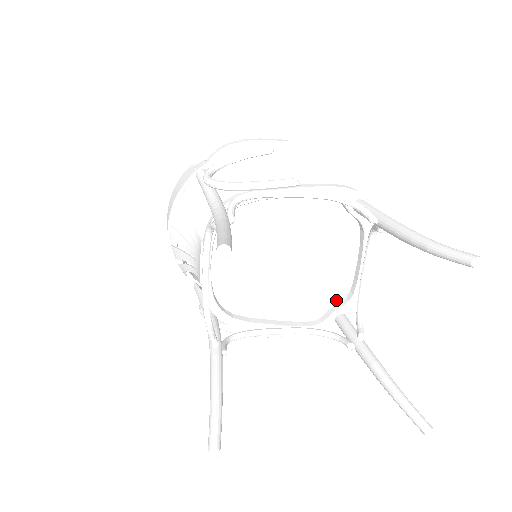
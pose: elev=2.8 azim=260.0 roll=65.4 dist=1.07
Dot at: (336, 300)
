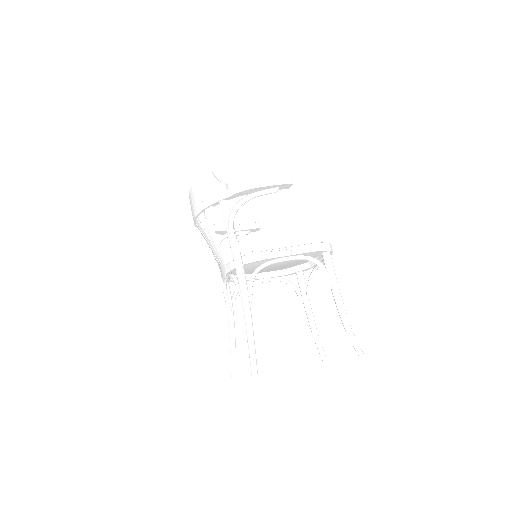
Dot at: (299, 264)
